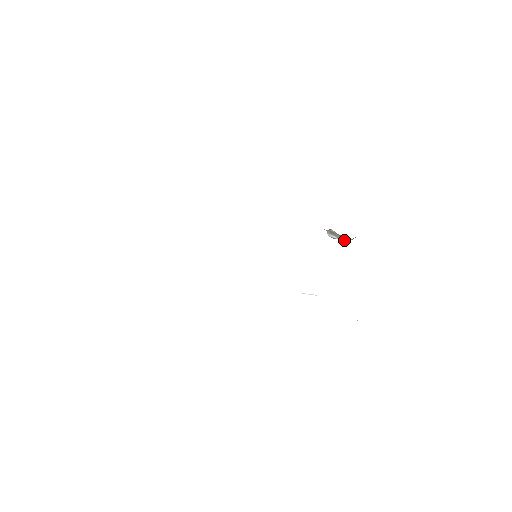
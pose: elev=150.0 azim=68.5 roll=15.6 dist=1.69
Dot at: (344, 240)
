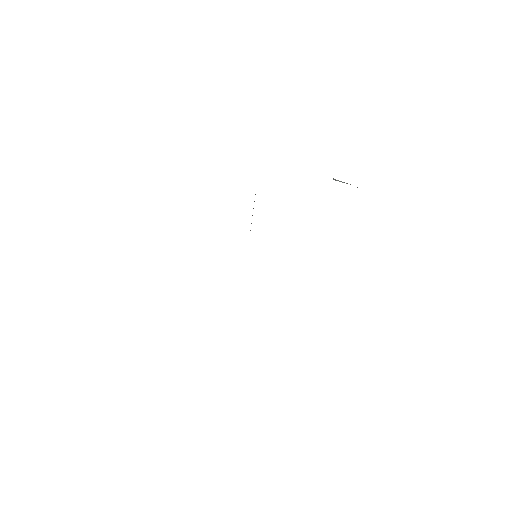
Dot at: occluded
